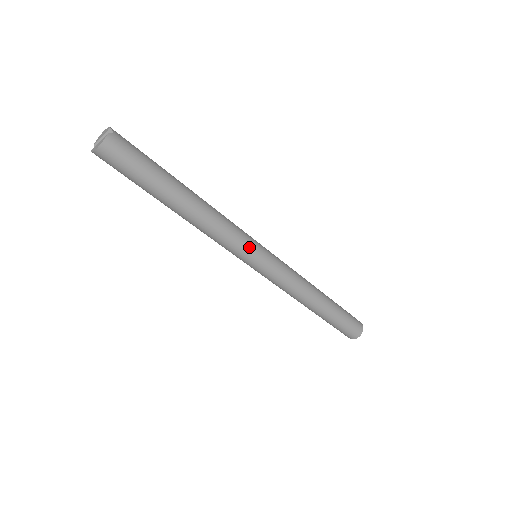
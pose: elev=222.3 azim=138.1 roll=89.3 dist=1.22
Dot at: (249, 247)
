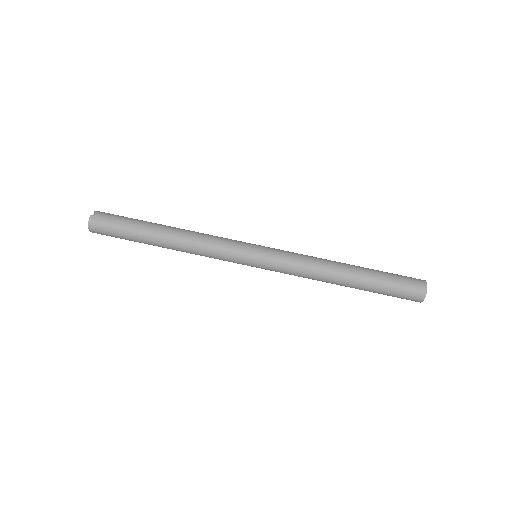
Dot at: (237, 251)
